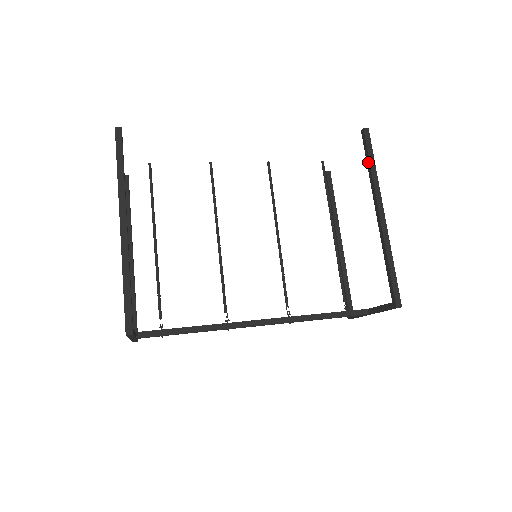
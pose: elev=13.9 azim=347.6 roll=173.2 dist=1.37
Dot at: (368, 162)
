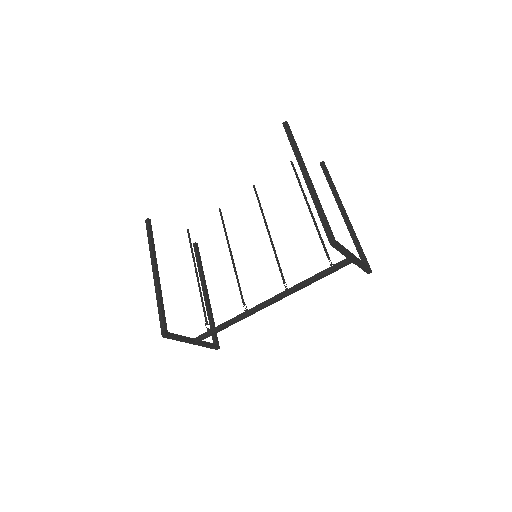
Dot at: (291, 145)
